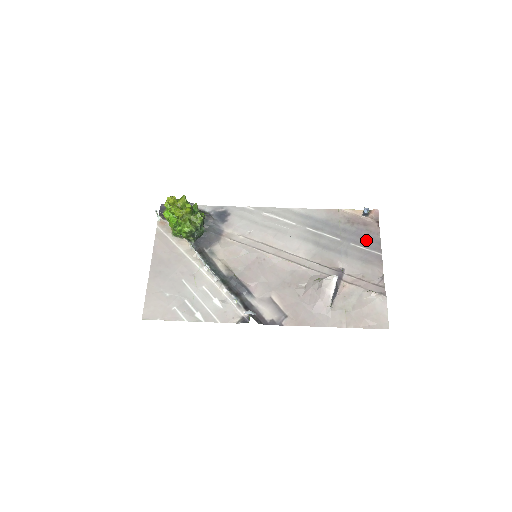
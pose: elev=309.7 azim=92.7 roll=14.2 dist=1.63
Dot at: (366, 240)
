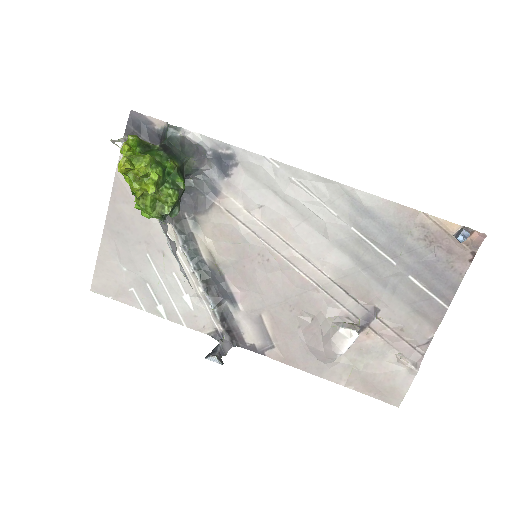
Dot at: (436, 278)
